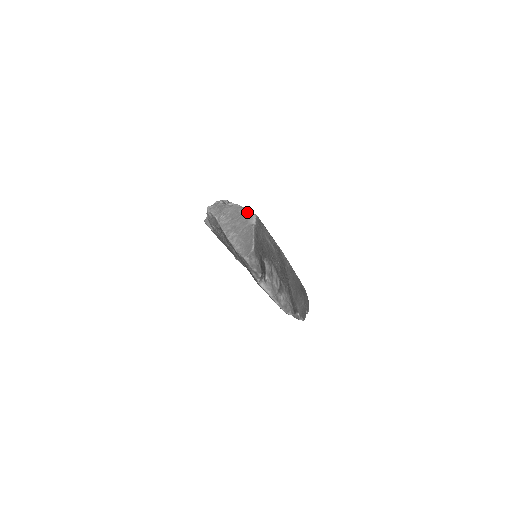
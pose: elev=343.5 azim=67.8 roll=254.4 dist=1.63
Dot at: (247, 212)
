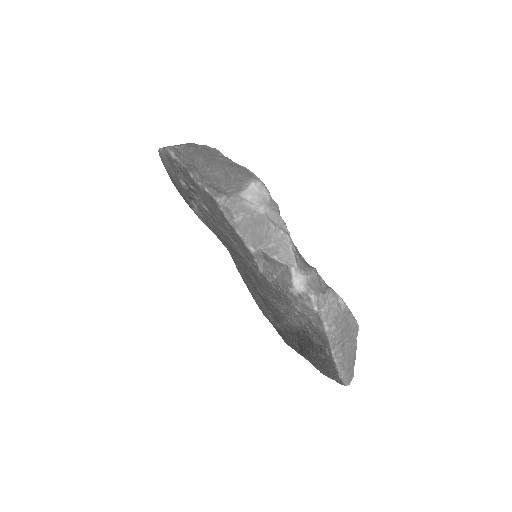
Dot at: (355, 323)
